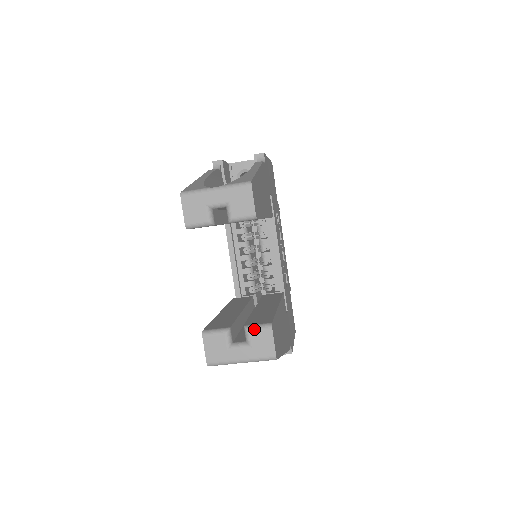
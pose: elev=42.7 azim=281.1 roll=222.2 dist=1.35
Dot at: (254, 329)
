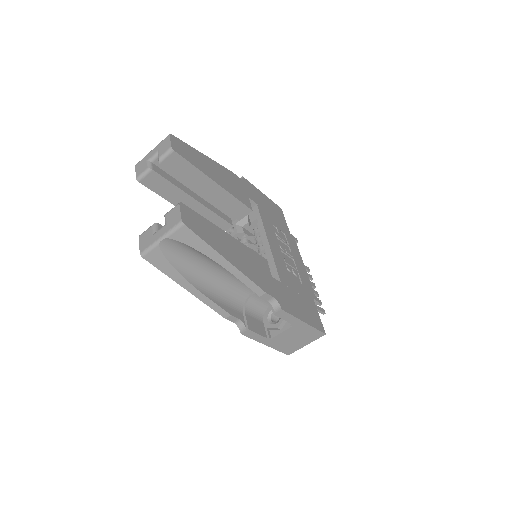
Dot at: (169, 211)
